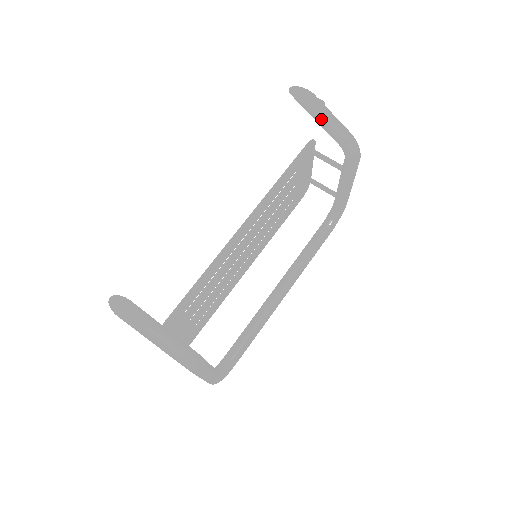
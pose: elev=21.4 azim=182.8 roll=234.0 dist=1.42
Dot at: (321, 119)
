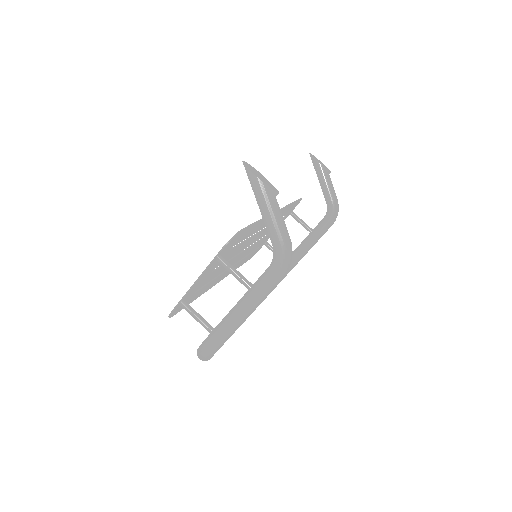
Dot at: (327, 179)
